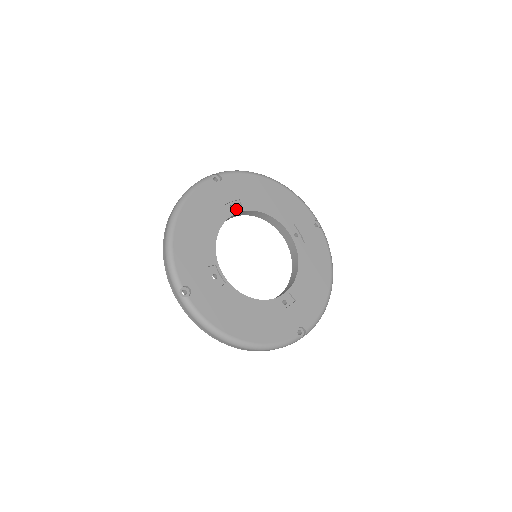
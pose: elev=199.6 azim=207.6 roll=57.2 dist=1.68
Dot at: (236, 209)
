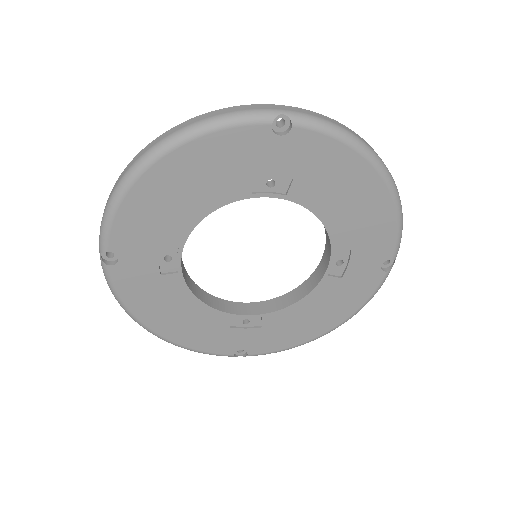
Dot at: (173, 255)
